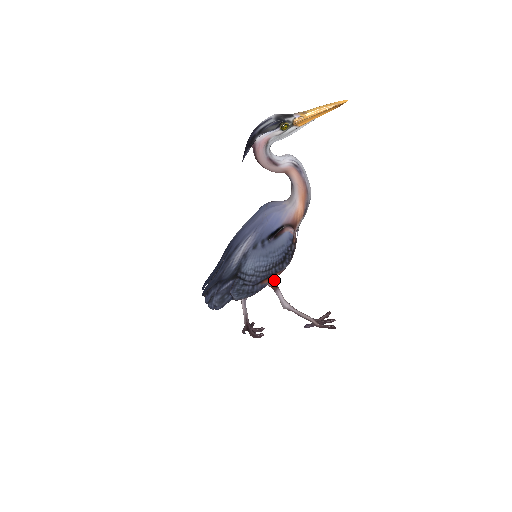
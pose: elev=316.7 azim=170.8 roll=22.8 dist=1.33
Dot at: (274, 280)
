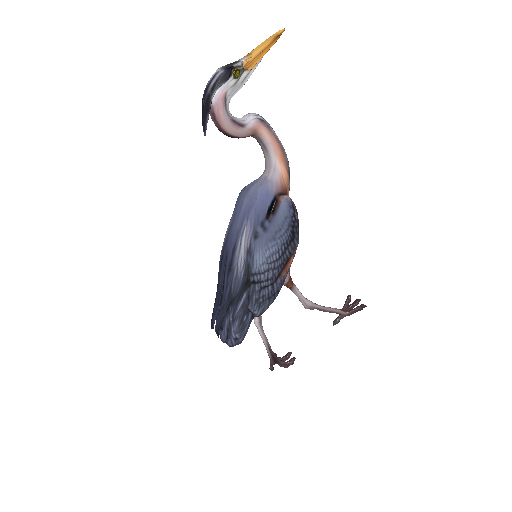
Dot at: occluded
